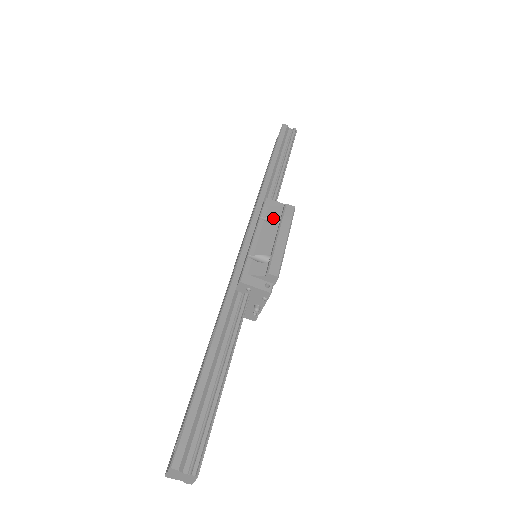
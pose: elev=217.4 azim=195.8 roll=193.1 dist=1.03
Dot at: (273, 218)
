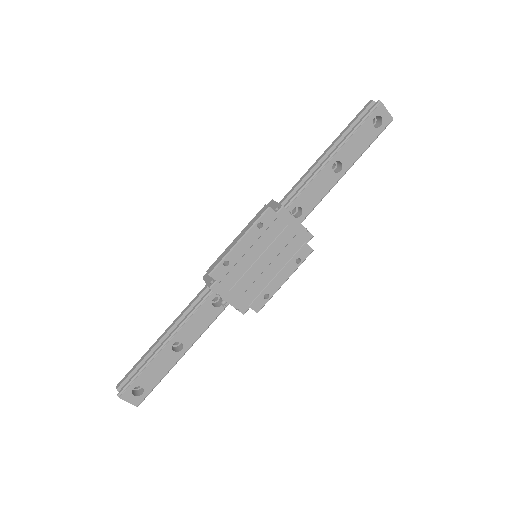
Dot at: occluded
